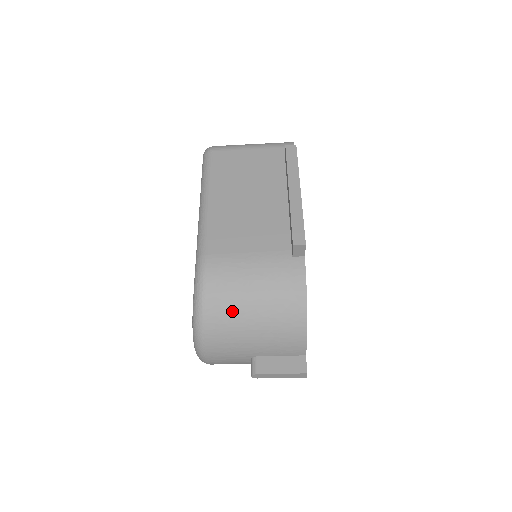
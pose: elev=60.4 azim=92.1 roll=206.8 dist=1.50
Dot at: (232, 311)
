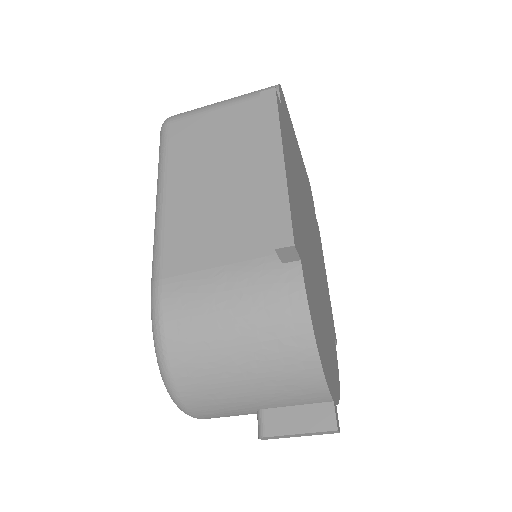
Dot at: (206, 358)
